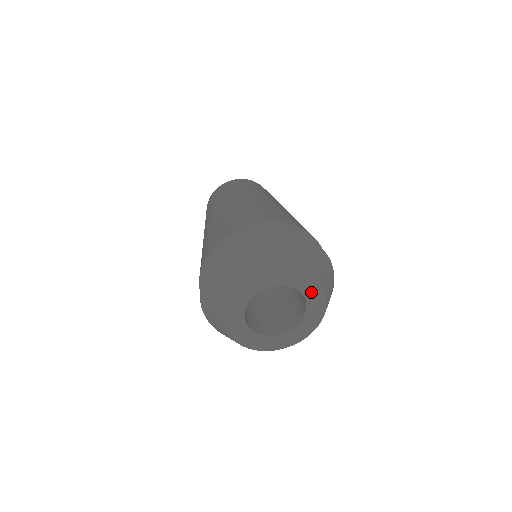
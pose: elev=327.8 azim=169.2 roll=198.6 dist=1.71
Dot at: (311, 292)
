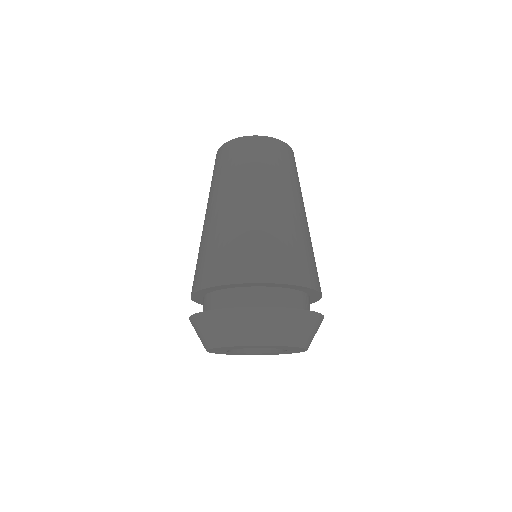
Dot at: (285, 348)
